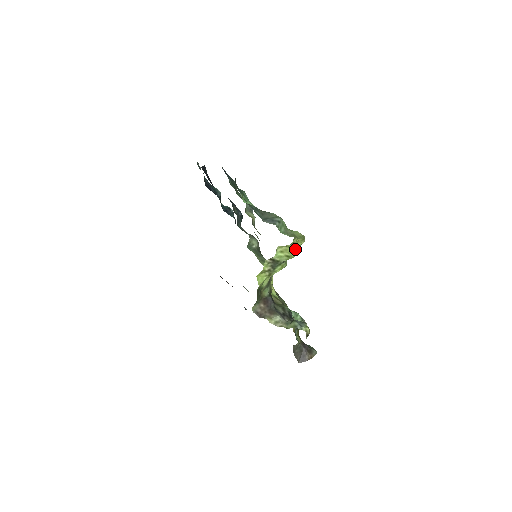
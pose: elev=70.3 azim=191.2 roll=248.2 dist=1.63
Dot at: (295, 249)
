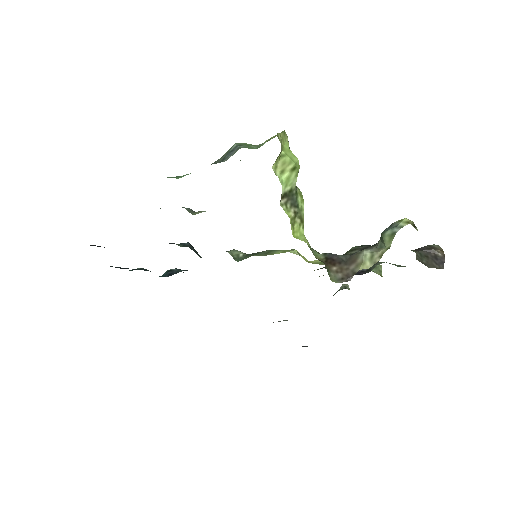
Dot at: (290, 153)
